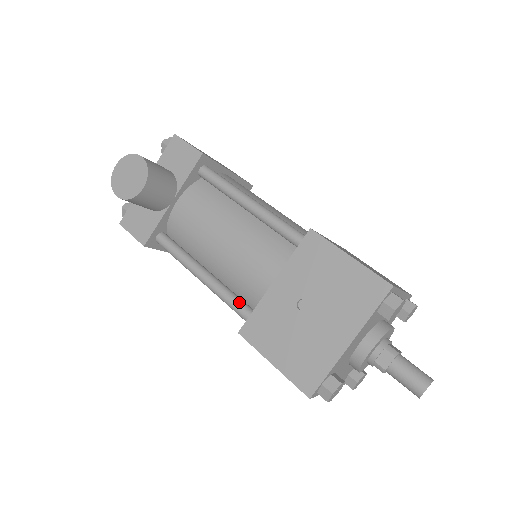
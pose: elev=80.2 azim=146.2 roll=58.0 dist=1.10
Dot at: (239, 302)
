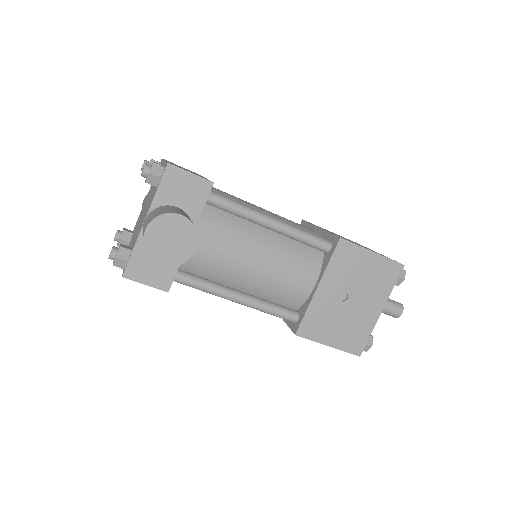
Dot at: (283, 309)
